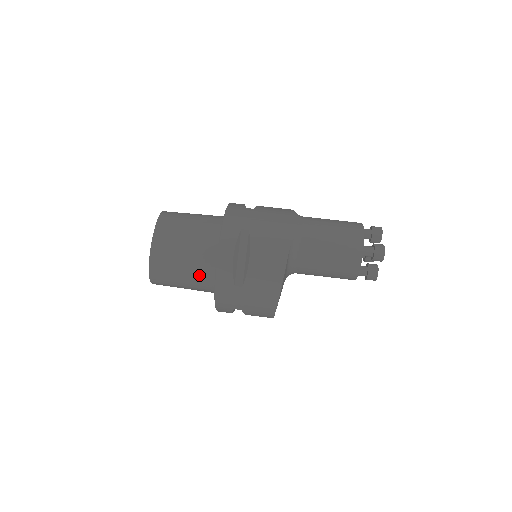
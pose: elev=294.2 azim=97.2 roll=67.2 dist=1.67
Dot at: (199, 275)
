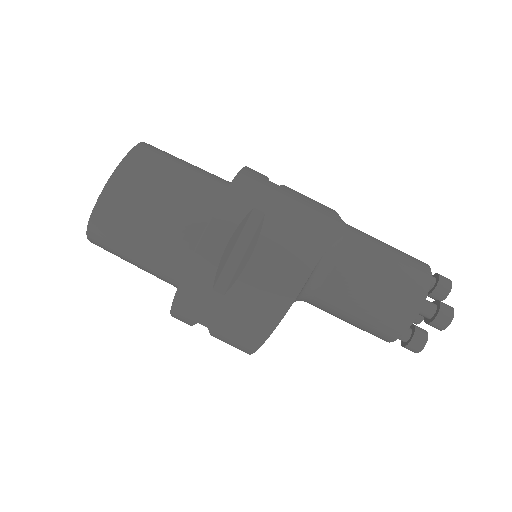
Dot at: (164, 253)
